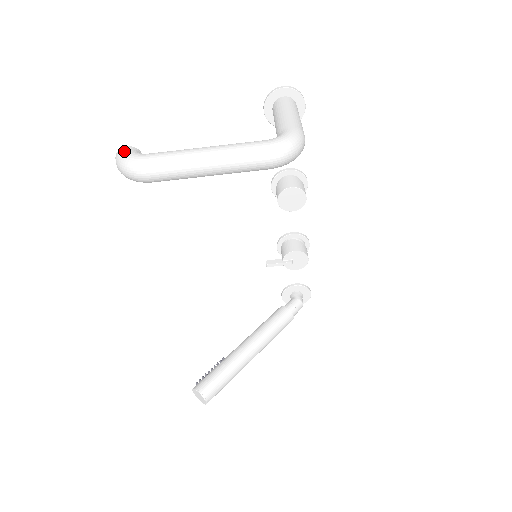
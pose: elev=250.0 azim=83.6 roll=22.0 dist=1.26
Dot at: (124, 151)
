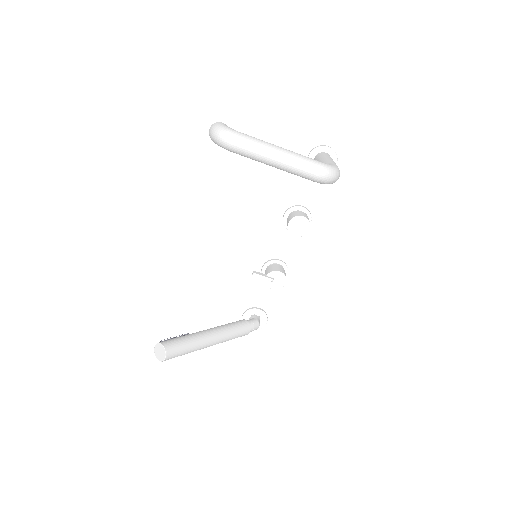
Dot at: (222, 124)
